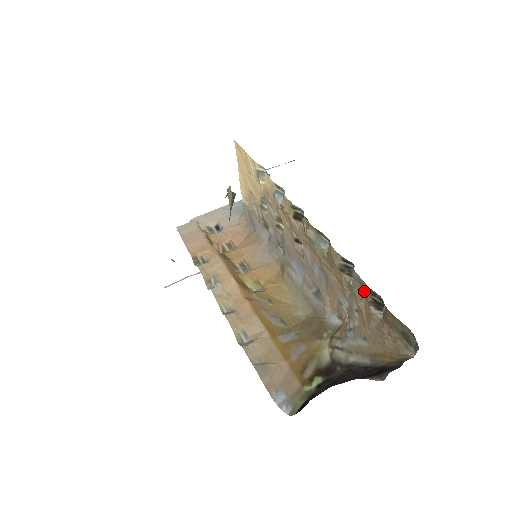
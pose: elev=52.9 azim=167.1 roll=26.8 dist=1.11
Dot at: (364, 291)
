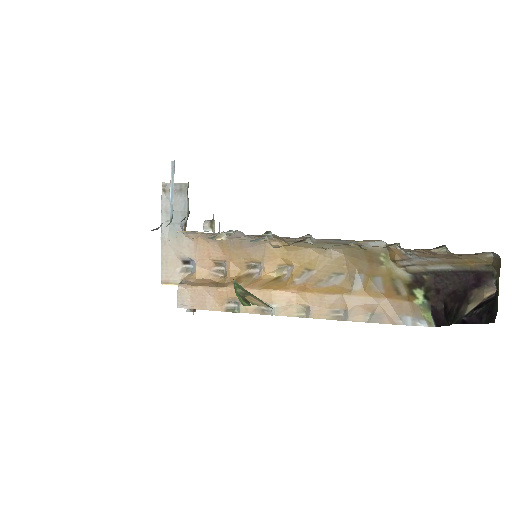
Dot at: occluded
